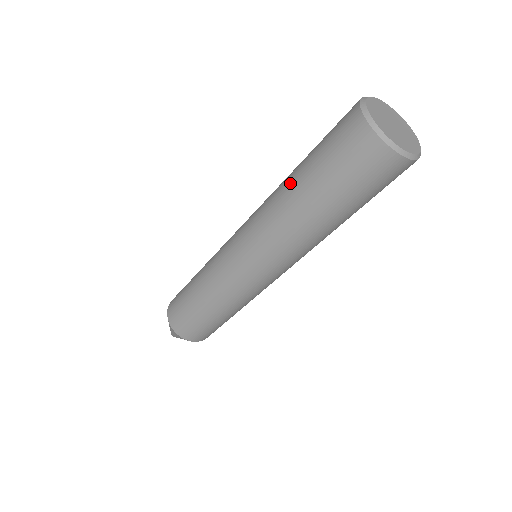
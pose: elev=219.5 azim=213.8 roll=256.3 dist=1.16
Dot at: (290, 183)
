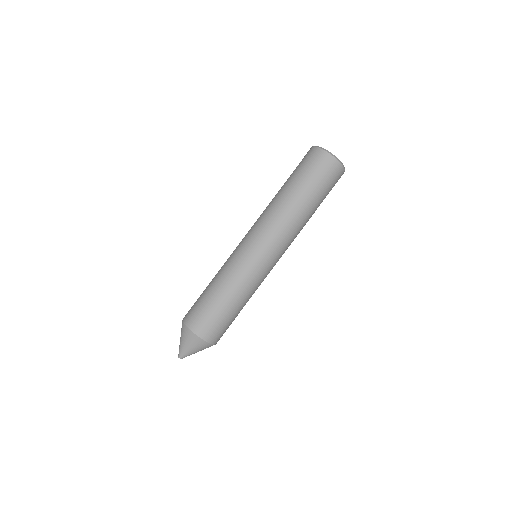
Dot at: (279, 191)
